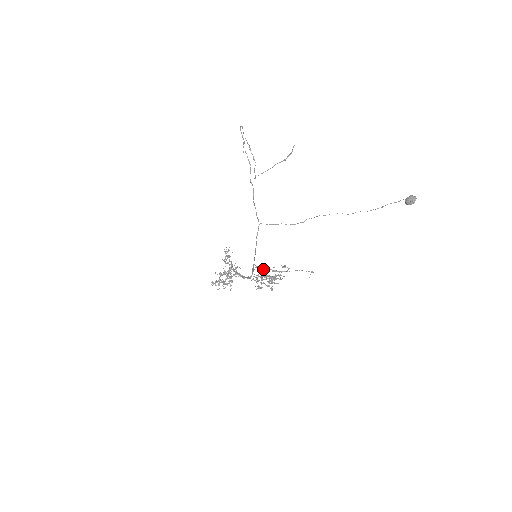
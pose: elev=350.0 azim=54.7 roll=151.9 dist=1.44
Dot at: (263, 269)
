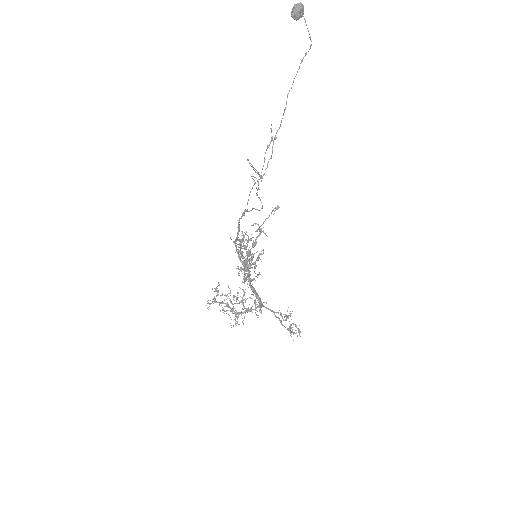
Dot at: occluded
